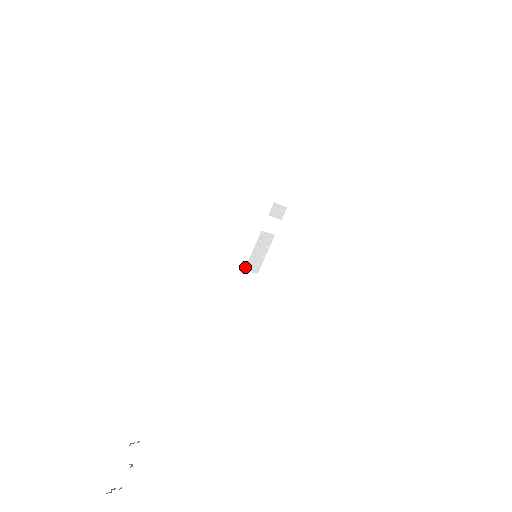
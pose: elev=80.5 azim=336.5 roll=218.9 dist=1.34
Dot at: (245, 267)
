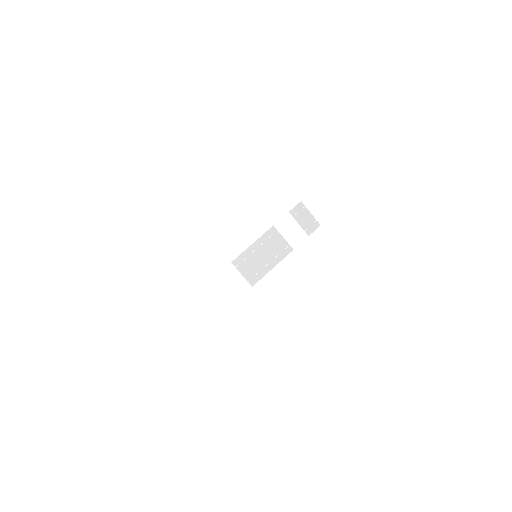
Dot at: occluded
